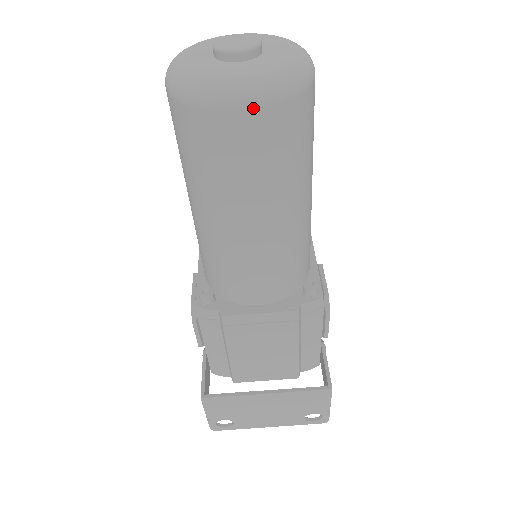
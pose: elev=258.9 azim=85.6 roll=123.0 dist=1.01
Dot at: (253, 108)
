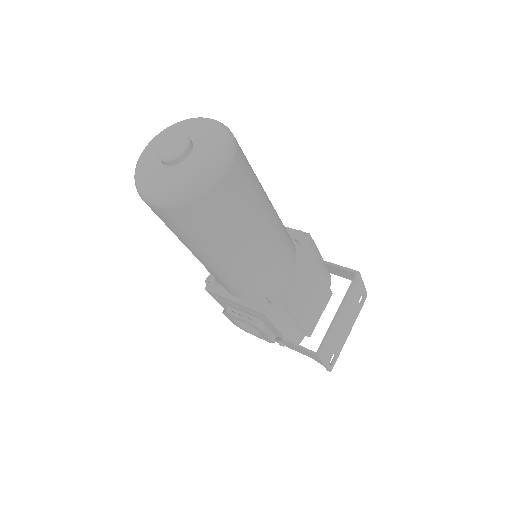
Dot at: (231, 166)
